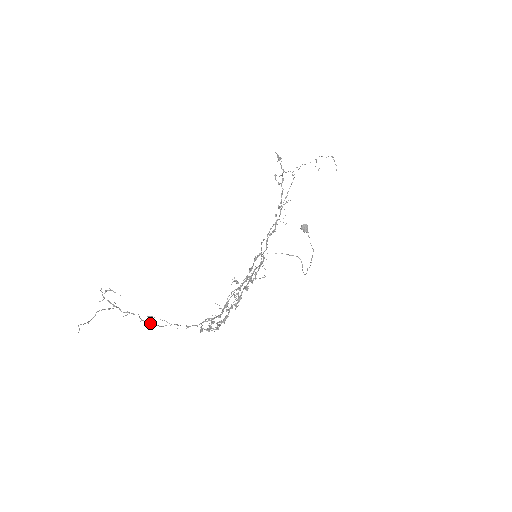
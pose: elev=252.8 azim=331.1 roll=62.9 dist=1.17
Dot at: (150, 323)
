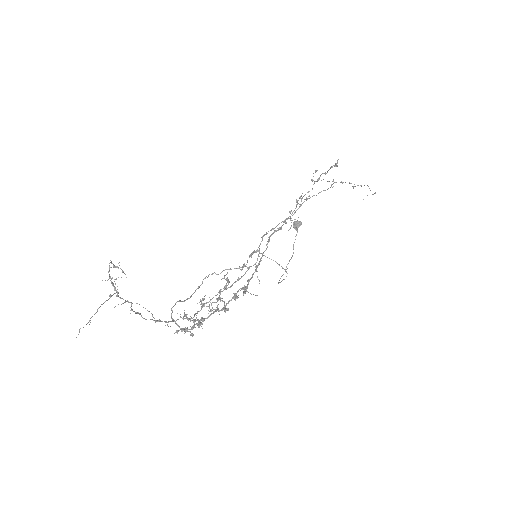
Dot at: (137, 313)
